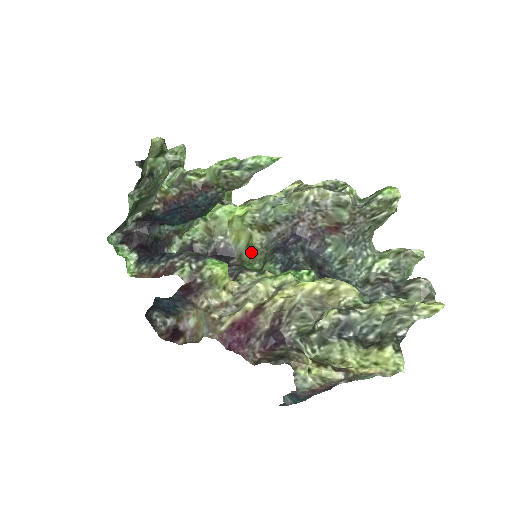
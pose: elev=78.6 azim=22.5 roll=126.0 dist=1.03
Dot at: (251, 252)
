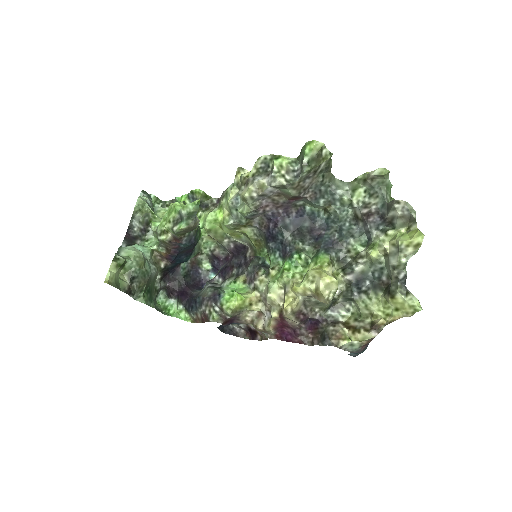
Dot at: (253, 244)
